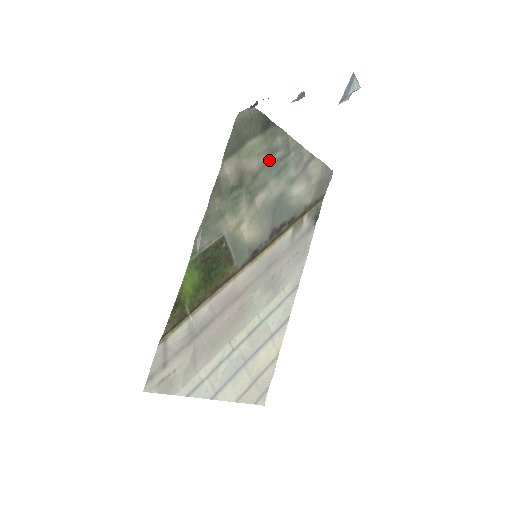
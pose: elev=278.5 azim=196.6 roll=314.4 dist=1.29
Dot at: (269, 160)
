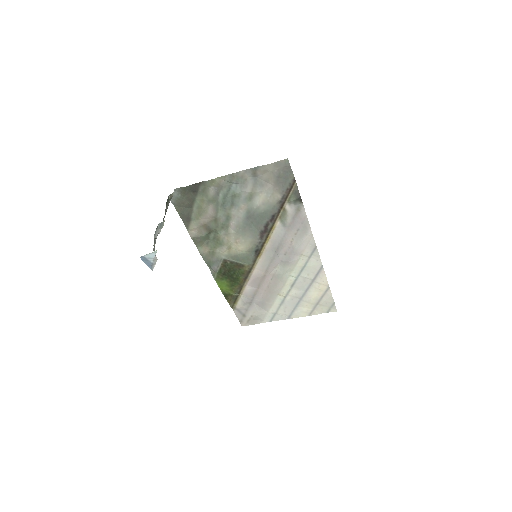
Dot at: (217, 203)
